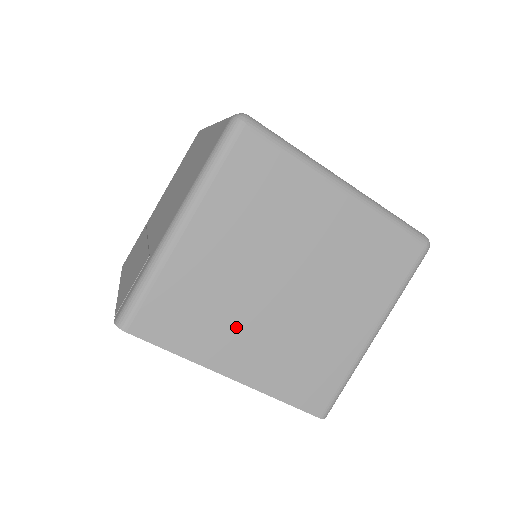
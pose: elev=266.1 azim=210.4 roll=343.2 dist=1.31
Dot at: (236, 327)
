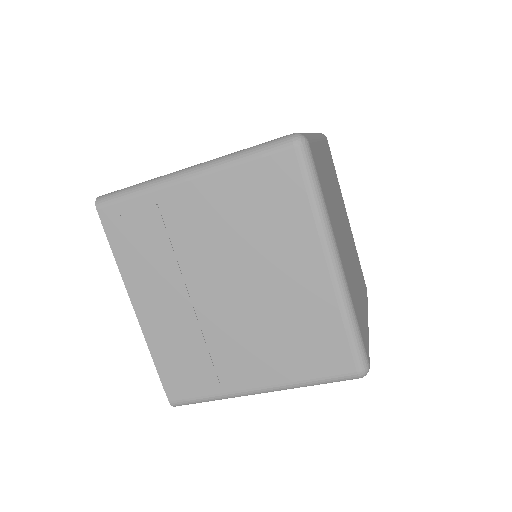
Dot at: occluded
